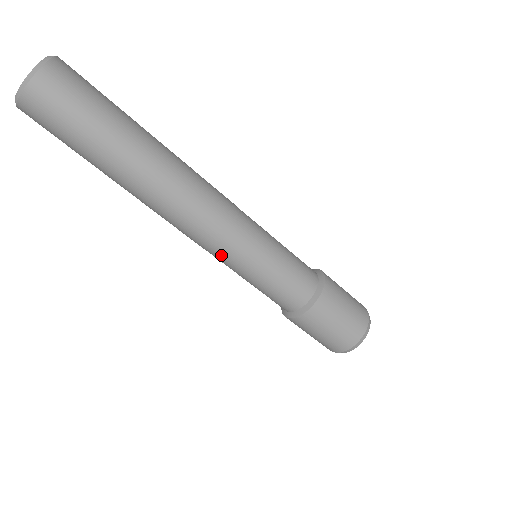
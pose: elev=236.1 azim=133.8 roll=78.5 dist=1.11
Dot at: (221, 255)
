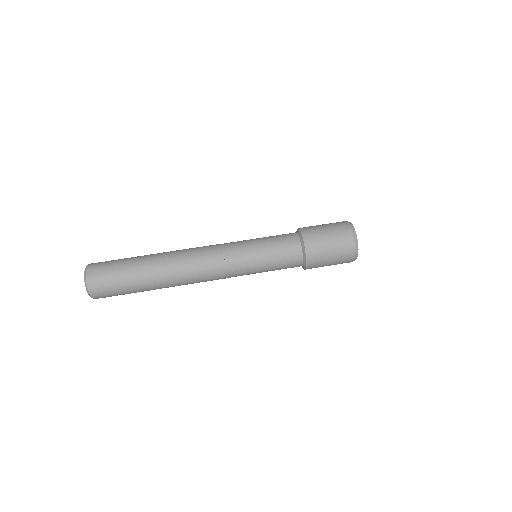
Dot at: (234, 267)
